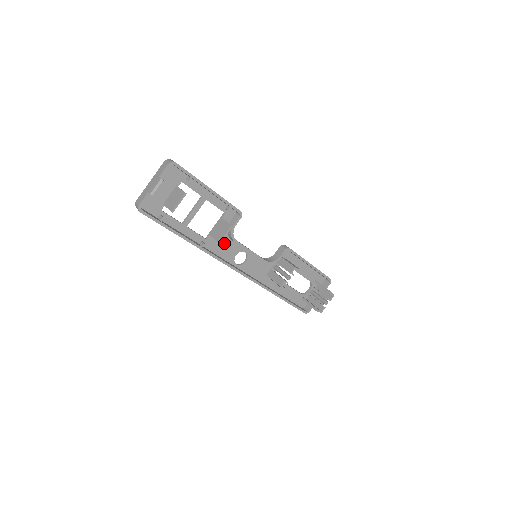
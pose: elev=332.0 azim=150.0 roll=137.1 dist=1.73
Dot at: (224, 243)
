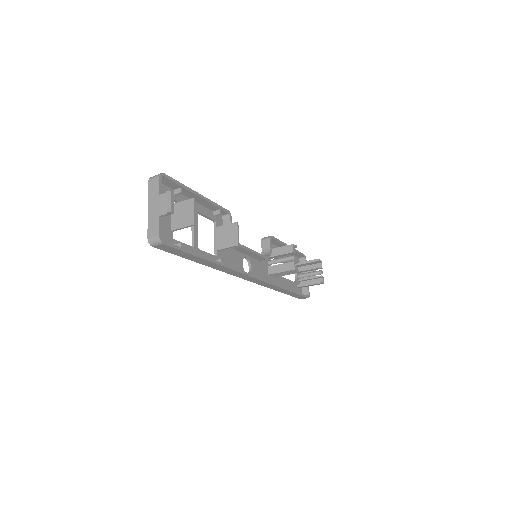
Dot at: (229, 255)
